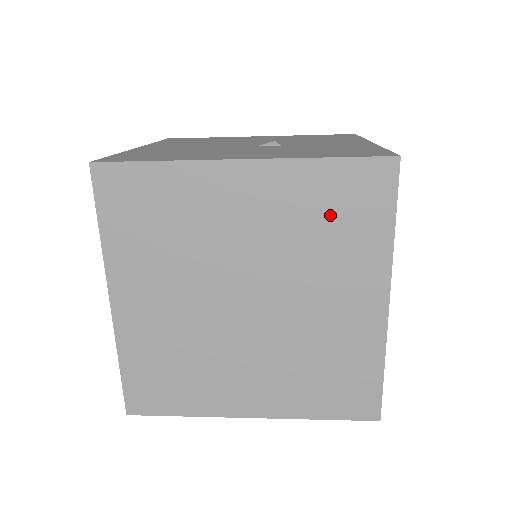
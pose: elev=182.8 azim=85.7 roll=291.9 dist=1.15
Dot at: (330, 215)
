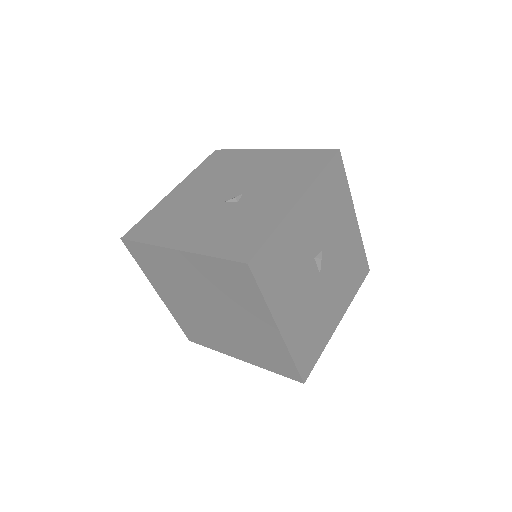
Dot at: (228, 283)
